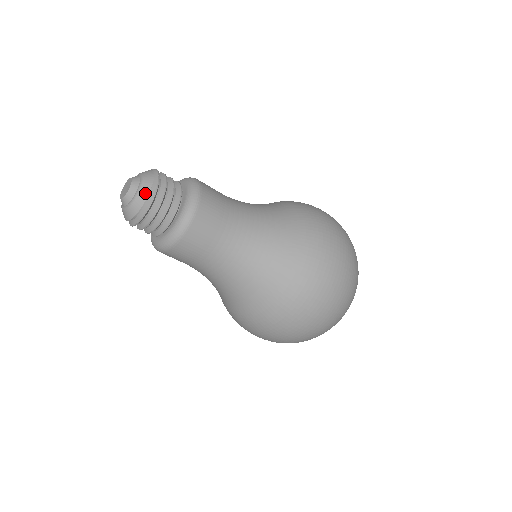
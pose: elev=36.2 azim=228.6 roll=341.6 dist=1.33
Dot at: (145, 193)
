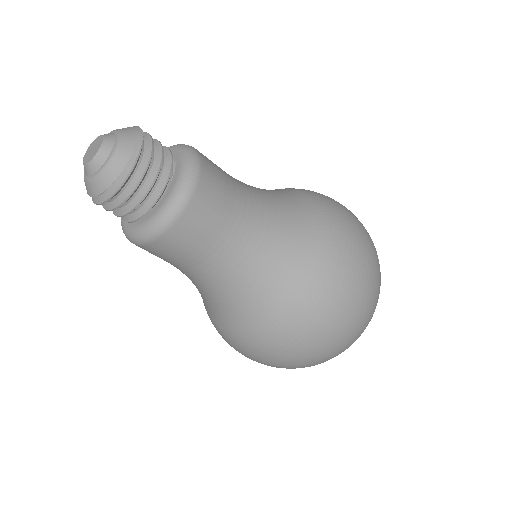
Dot at: (106, 182)
